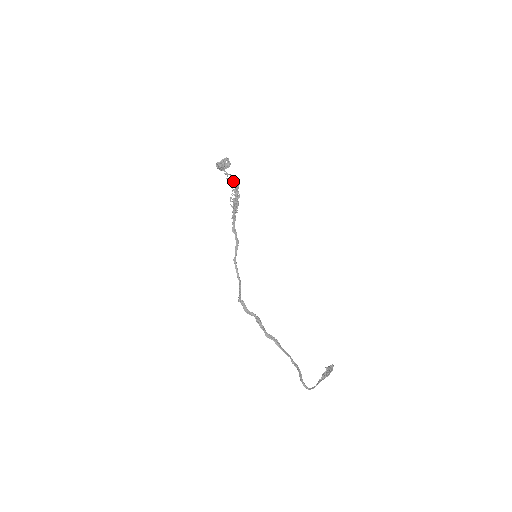
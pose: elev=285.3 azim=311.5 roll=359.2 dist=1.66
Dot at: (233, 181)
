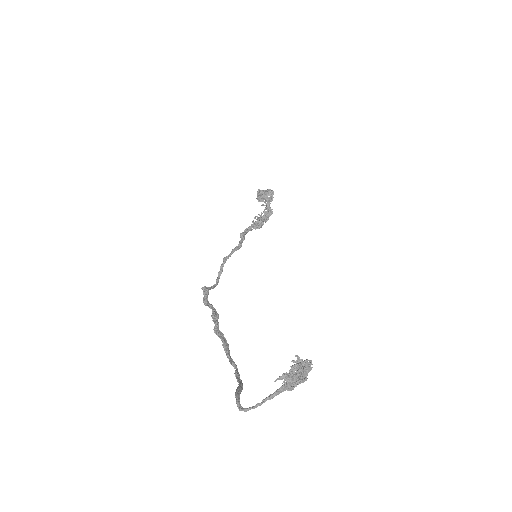
Dot at: (268, 205)
